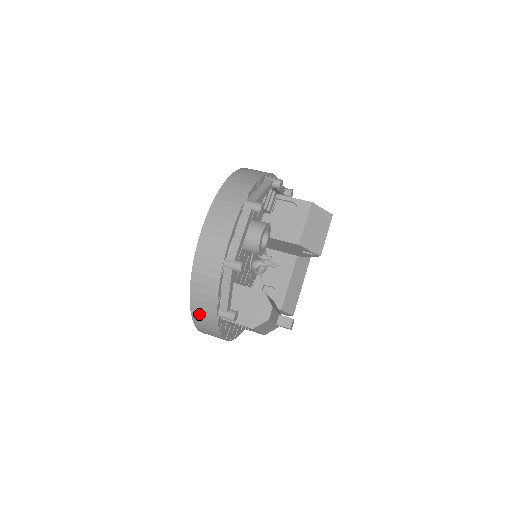
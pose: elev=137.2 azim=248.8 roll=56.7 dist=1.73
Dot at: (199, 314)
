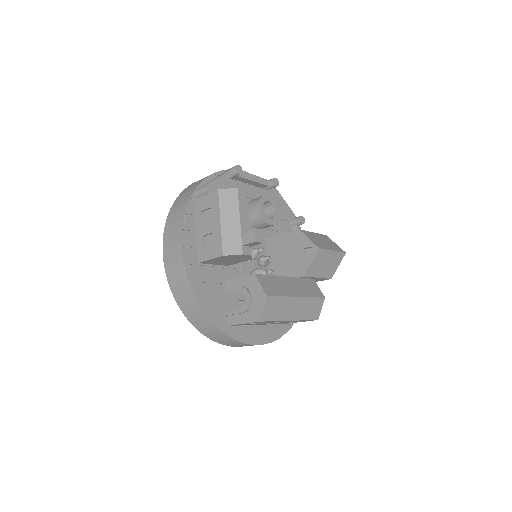
Dot at: (179, 200)
